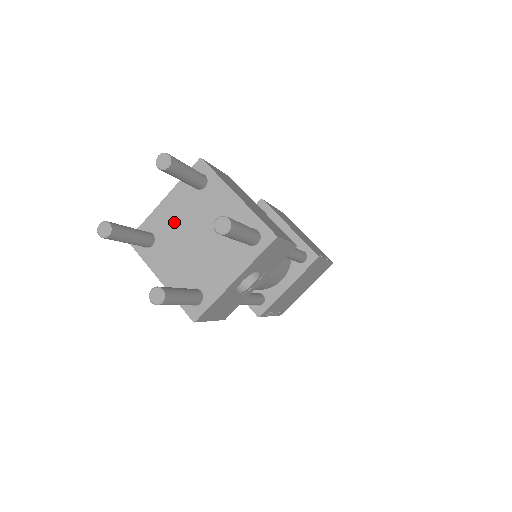
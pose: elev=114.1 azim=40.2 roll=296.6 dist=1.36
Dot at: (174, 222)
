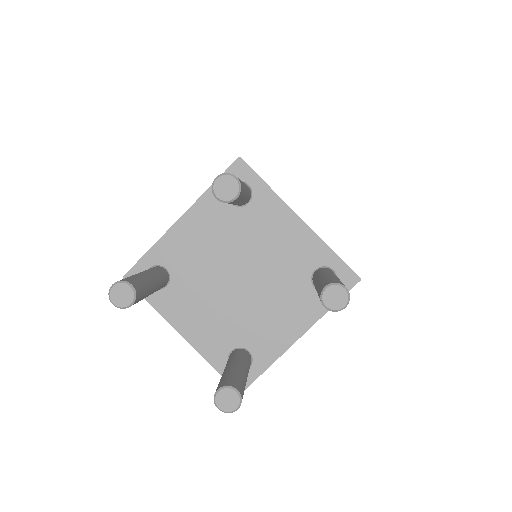
Dot at: (200, 253)
